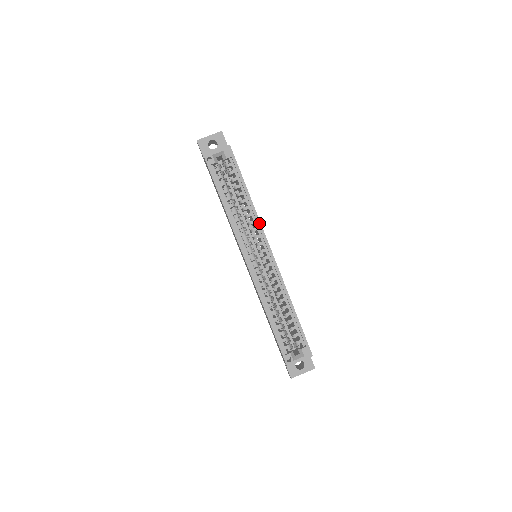
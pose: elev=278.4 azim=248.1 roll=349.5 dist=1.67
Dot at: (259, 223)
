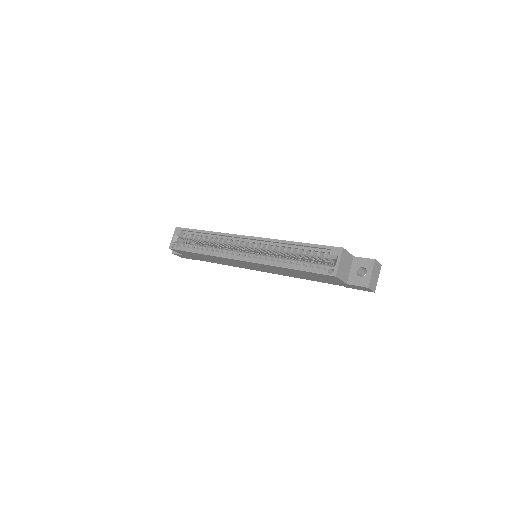
Dot at: (226, 234)
